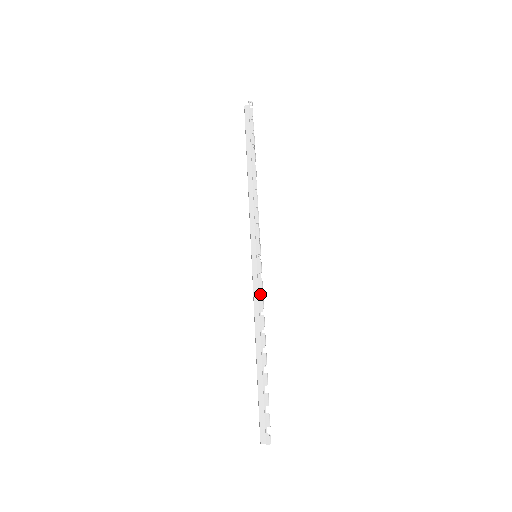
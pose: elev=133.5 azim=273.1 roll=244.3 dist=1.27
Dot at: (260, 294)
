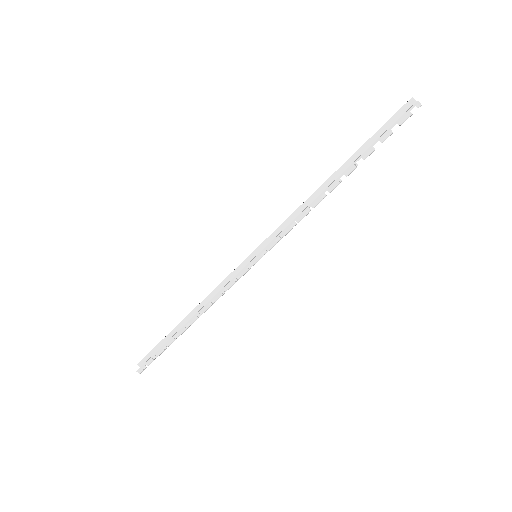
Dot at: occluded
